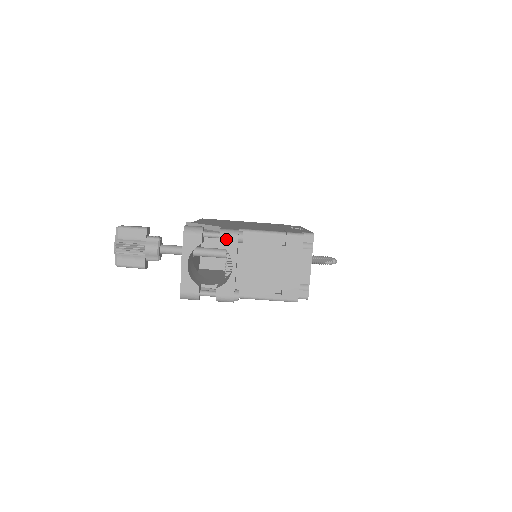
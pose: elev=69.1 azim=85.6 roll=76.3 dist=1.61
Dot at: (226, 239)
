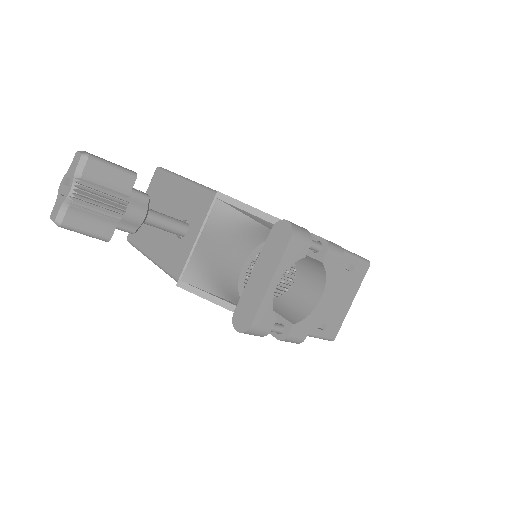
Dot at: (331, 257)
